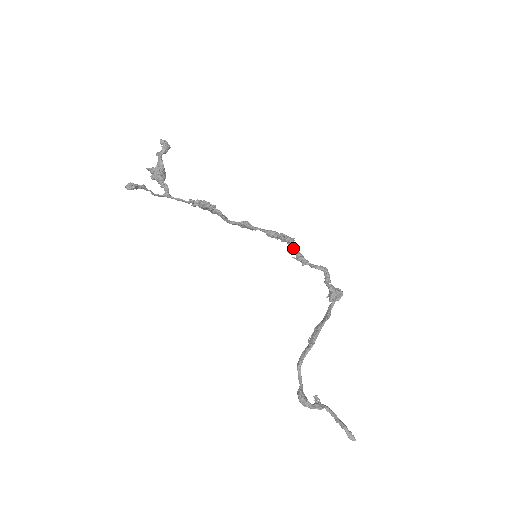
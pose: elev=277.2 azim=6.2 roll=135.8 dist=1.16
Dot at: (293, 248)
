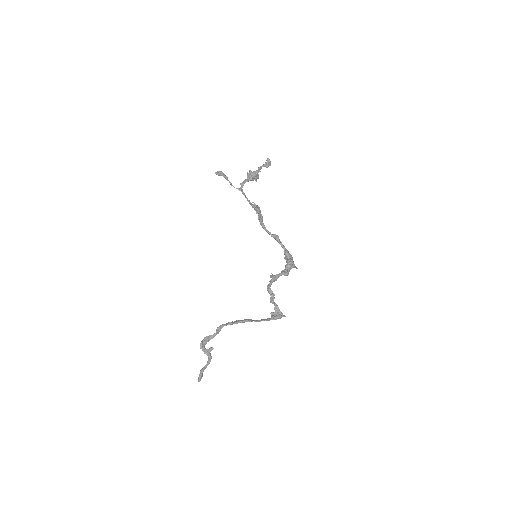
Dot at: (284, 271)
